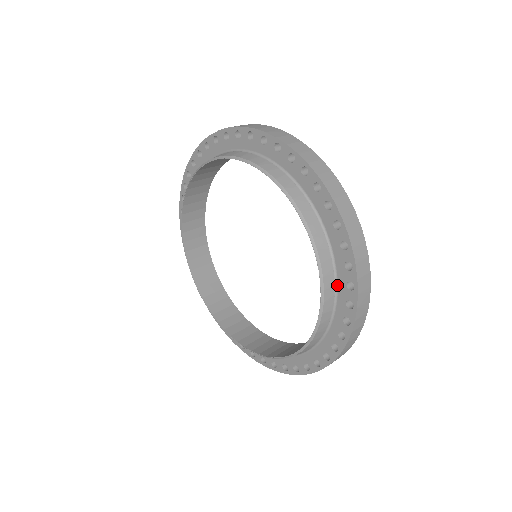
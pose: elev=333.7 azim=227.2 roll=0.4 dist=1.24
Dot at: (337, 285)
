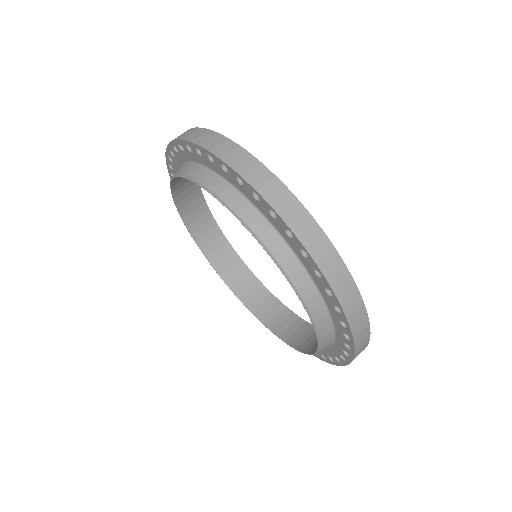
Dot at: occluded
